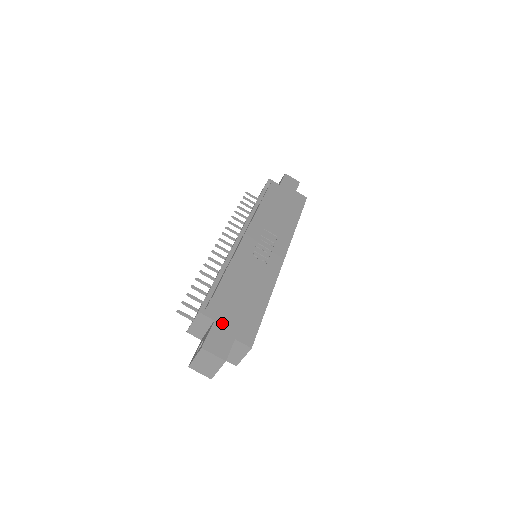
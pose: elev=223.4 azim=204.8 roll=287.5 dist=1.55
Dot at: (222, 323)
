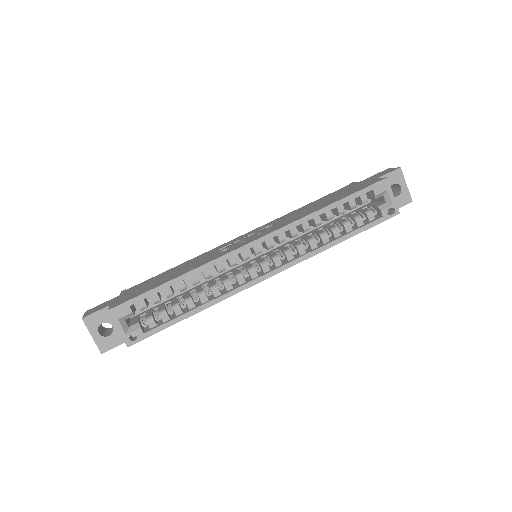
Dot at: (121, 296)
